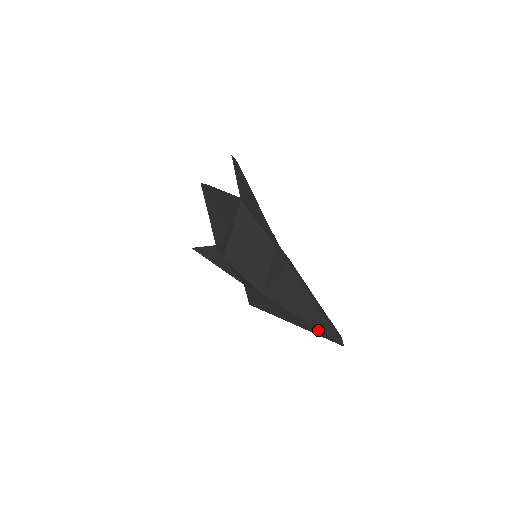
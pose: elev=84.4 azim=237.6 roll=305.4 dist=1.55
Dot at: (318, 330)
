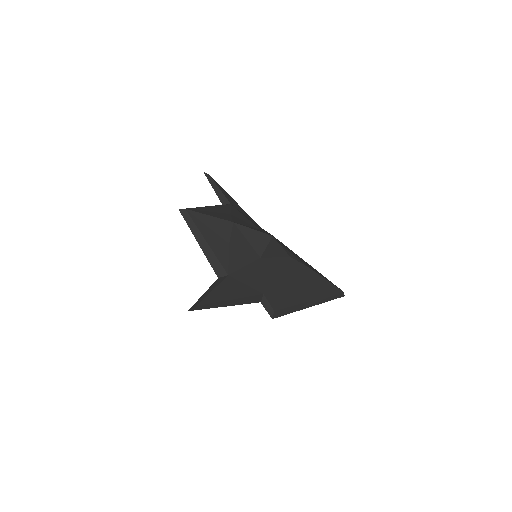
Dot at: occluded
